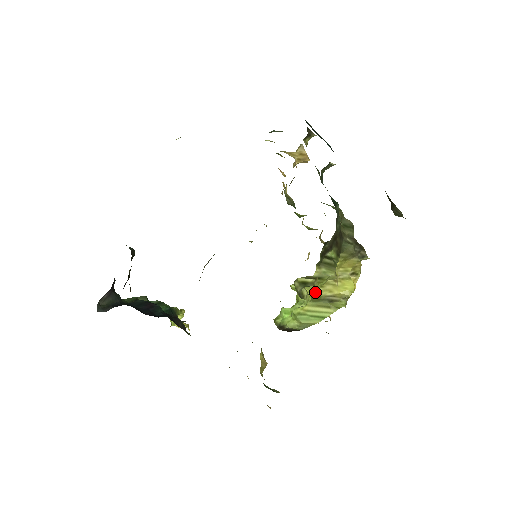
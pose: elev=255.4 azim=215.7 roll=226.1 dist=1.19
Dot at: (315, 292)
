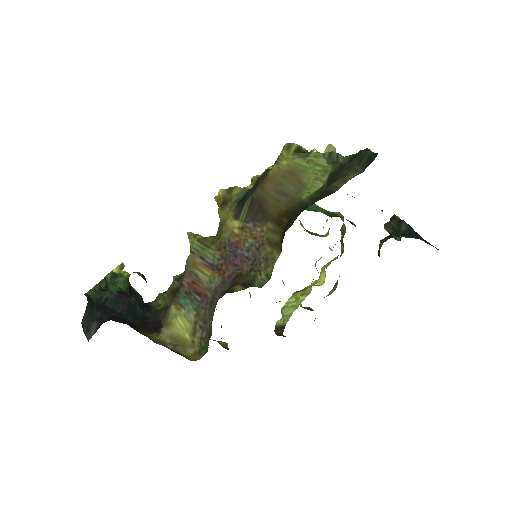
Dot at: occluded
